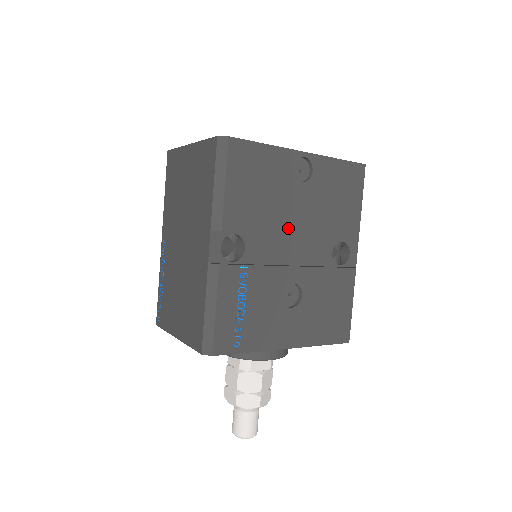
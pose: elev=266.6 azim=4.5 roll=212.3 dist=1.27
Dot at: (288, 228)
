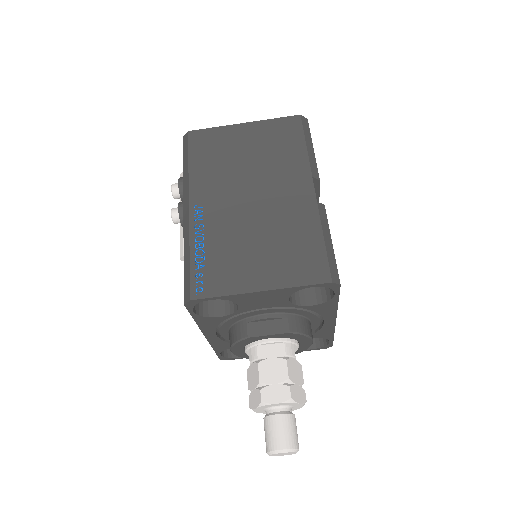
Dot at: occluded
